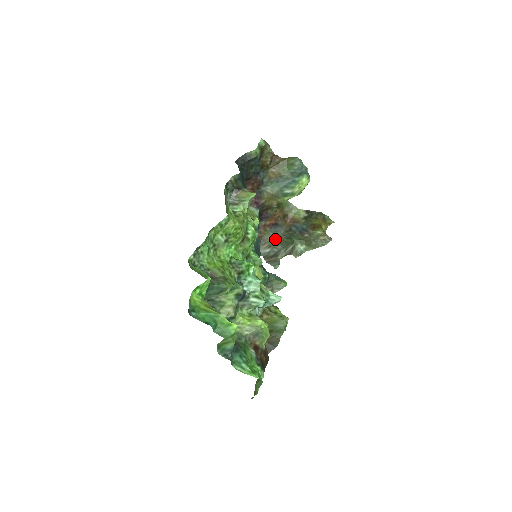
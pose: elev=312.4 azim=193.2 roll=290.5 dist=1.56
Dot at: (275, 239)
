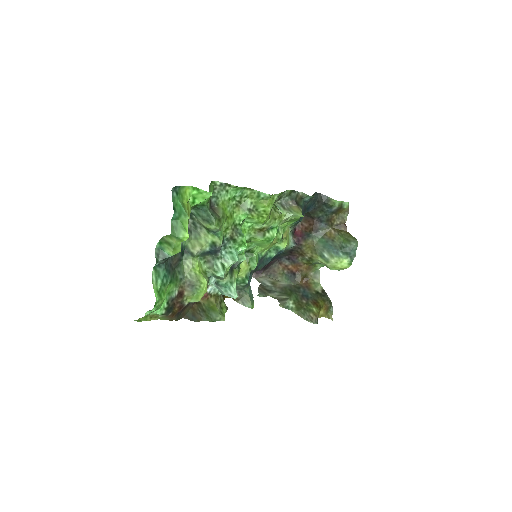
Dot at: (282, 283)
